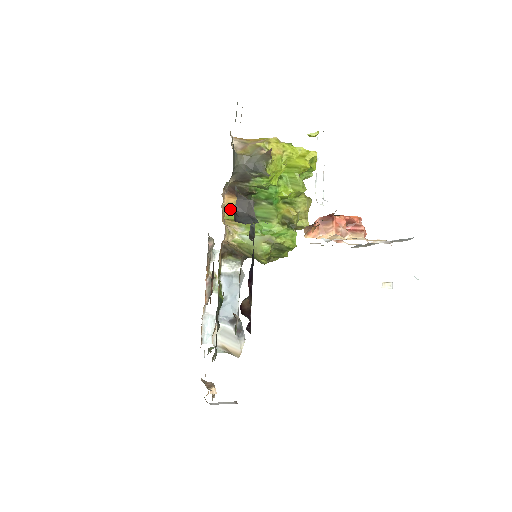
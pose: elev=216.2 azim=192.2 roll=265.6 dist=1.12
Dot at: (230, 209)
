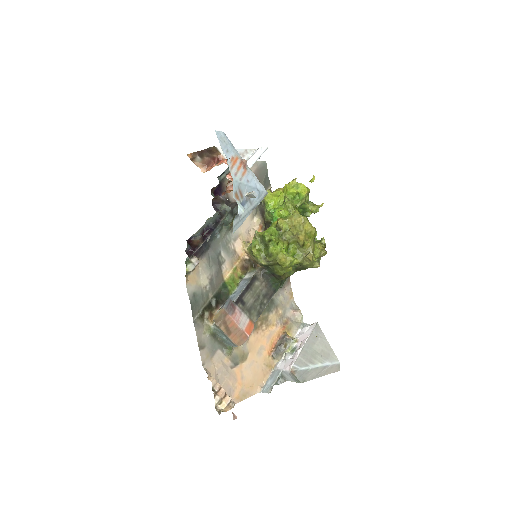
Dot at: occluded
